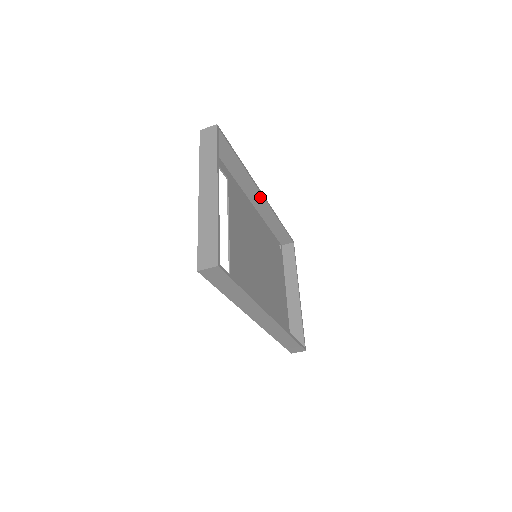
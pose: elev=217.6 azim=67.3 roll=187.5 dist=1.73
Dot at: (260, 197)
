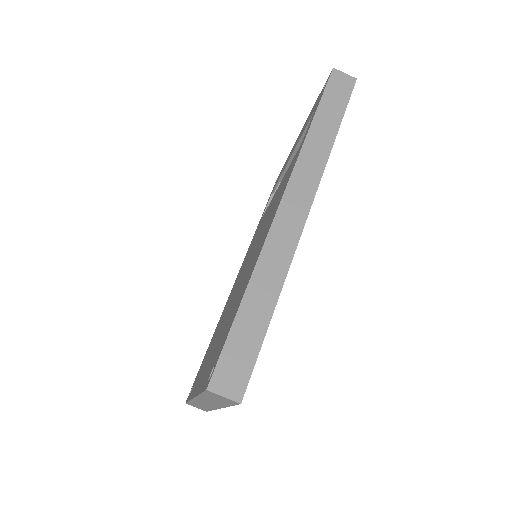
Dot at: occluded
